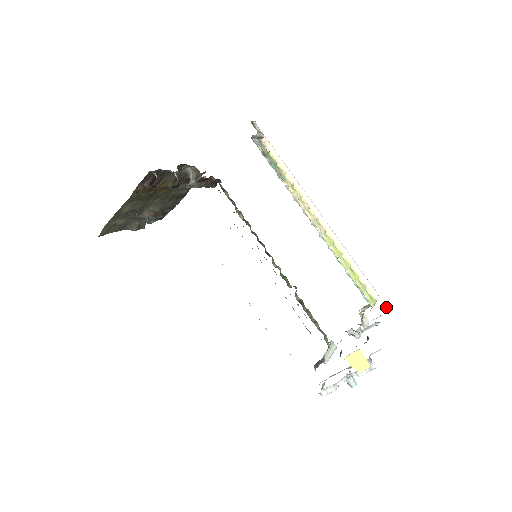
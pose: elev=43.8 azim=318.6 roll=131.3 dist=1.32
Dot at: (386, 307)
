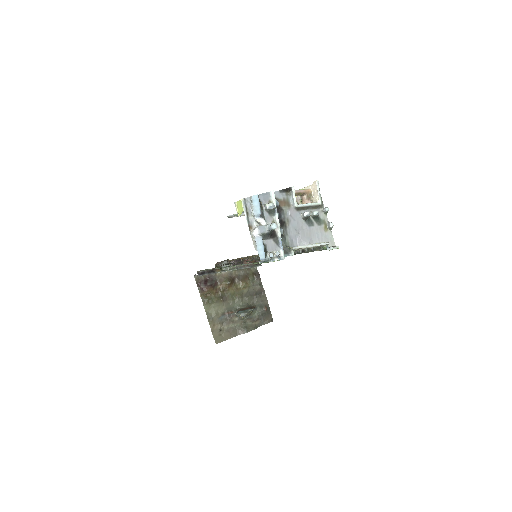
Dot at: (314, 183)
